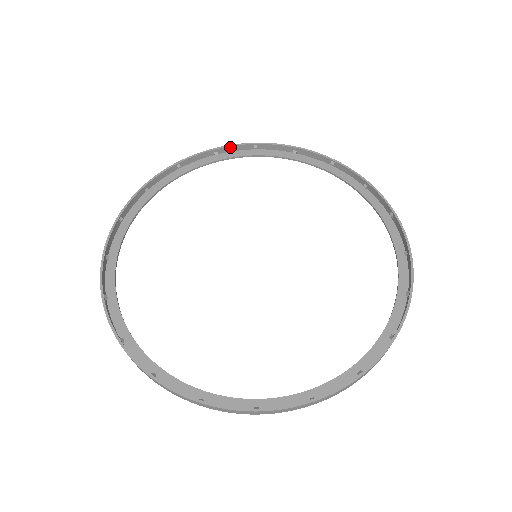
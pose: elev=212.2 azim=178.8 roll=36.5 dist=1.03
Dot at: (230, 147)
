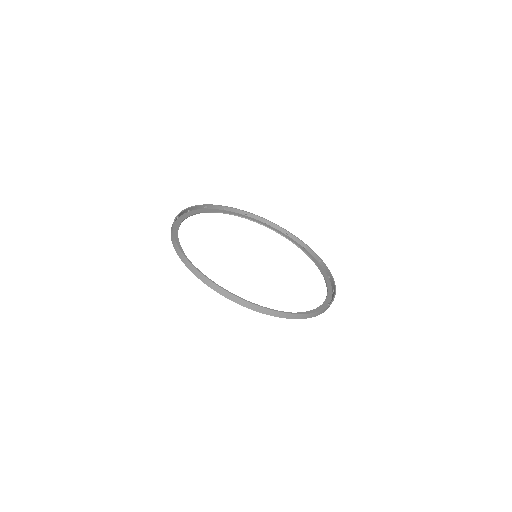
Dot at: (233, 209)
